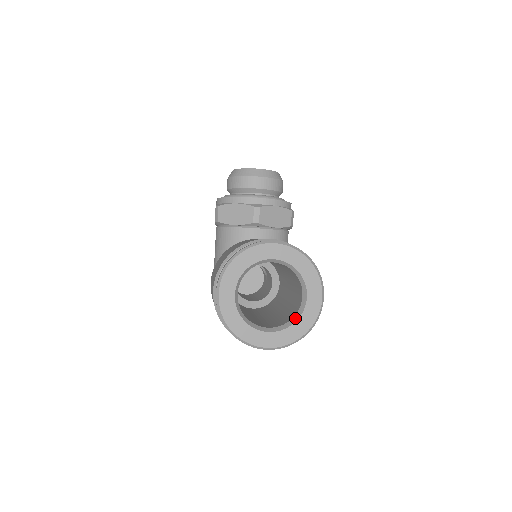
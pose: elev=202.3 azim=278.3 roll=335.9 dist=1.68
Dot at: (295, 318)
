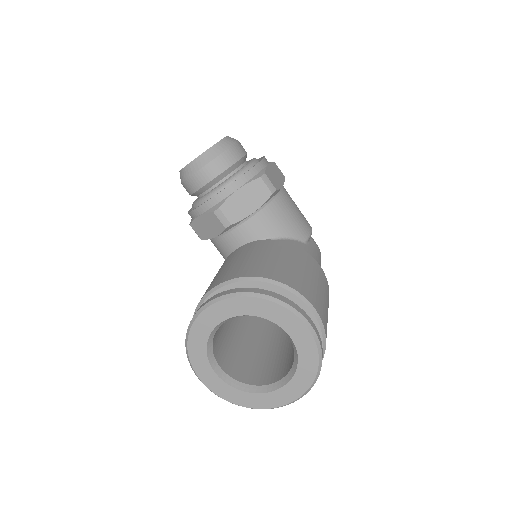
Dot at: (295, 361)
